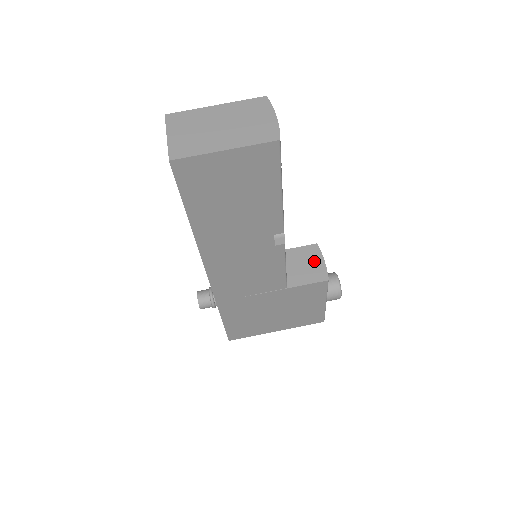
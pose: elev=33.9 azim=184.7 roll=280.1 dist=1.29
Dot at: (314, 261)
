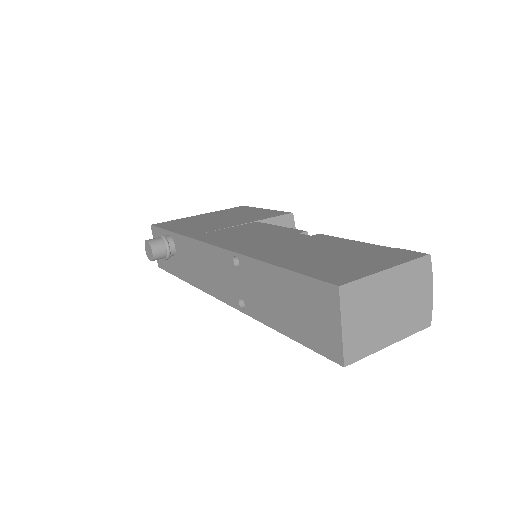
Dot at: occluded
